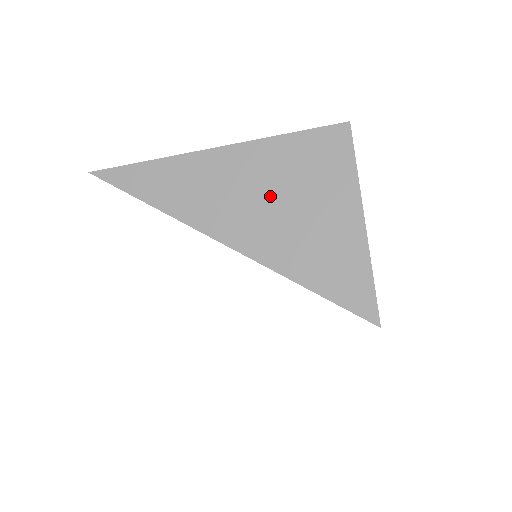
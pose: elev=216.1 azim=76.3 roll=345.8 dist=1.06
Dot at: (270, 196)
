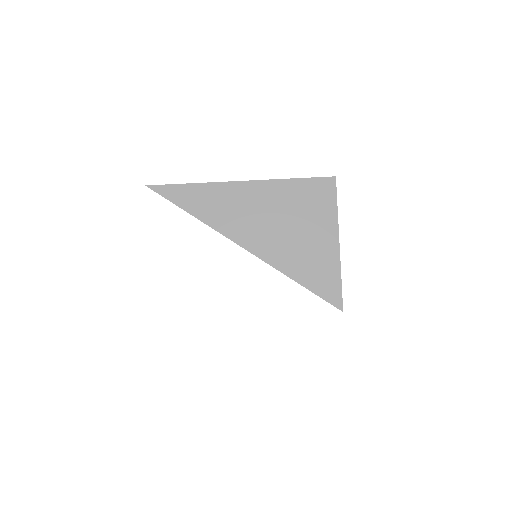
Dot at: (279, 219)
